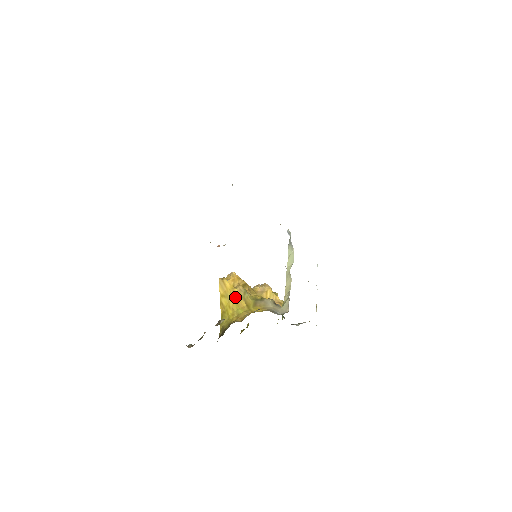
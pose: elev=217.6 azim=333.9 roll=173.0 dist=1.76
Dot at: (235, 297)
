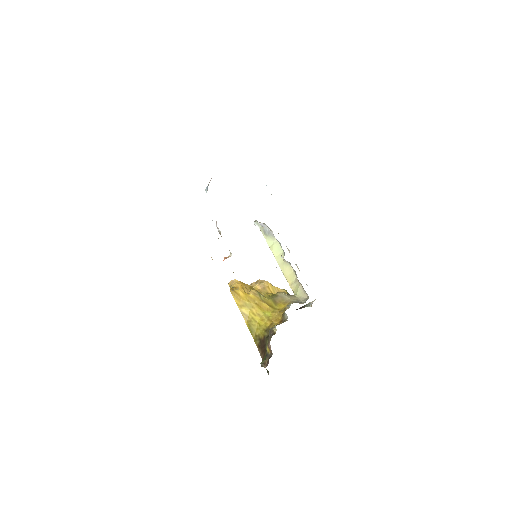
Dot at: (254, 302)
